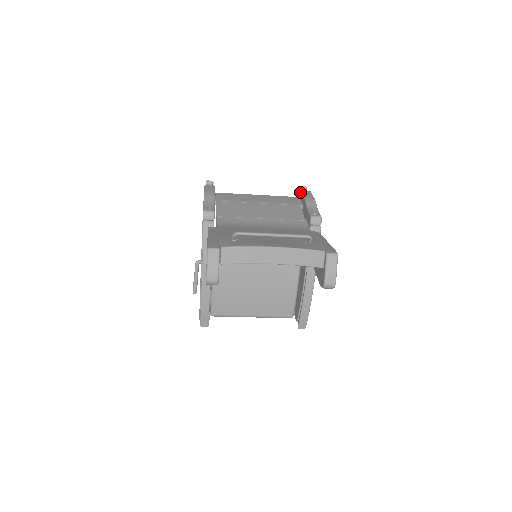
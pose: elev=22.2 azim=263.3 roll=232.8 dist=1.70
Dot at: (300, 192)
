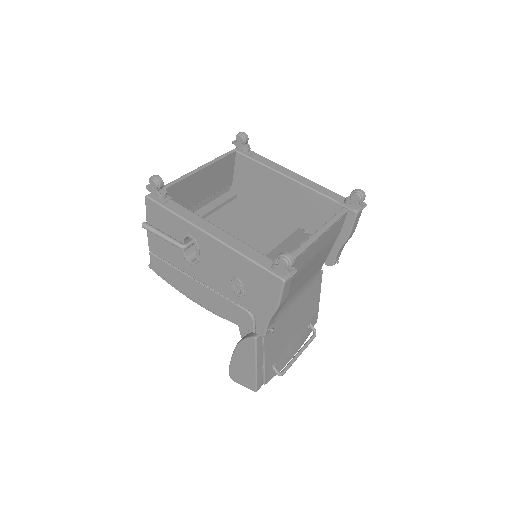
Dot at: (355, 215)
